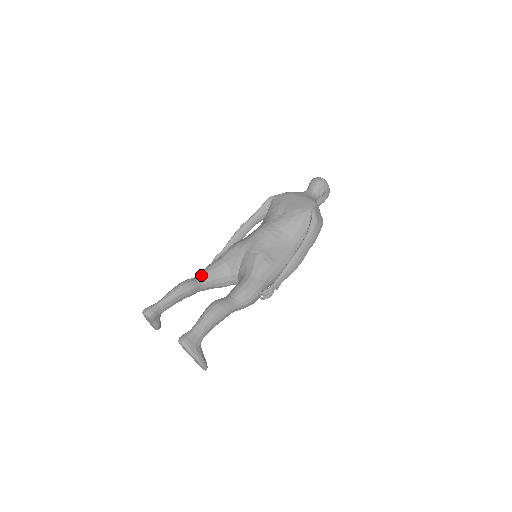
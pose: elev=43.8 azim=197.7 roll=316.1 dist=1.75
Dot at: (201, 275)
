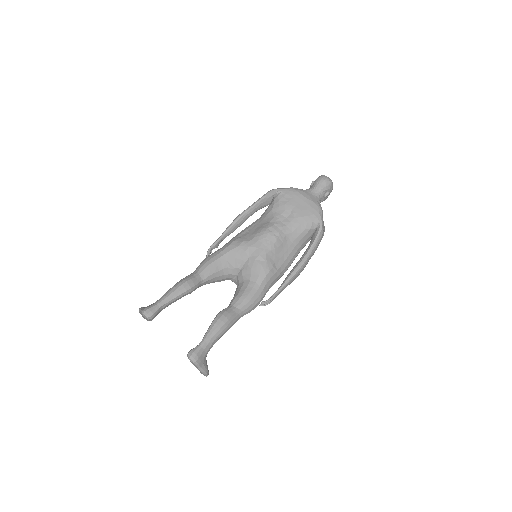
Dot at: (201, 273)
